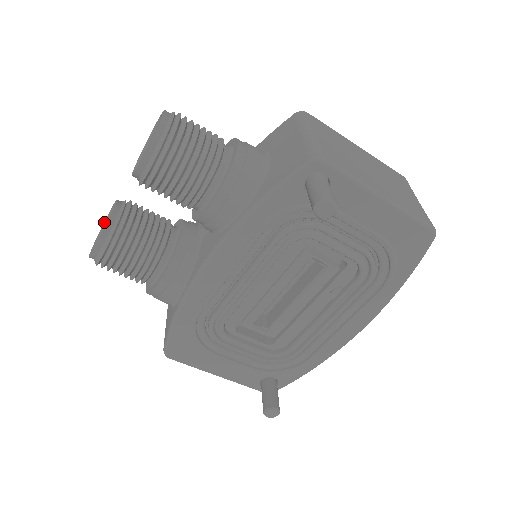
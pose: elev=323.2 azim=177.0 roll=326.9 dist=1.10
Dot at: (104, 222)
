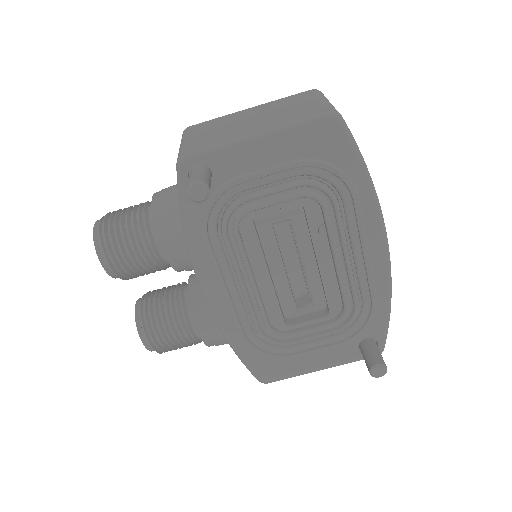
Dot at: occluded
